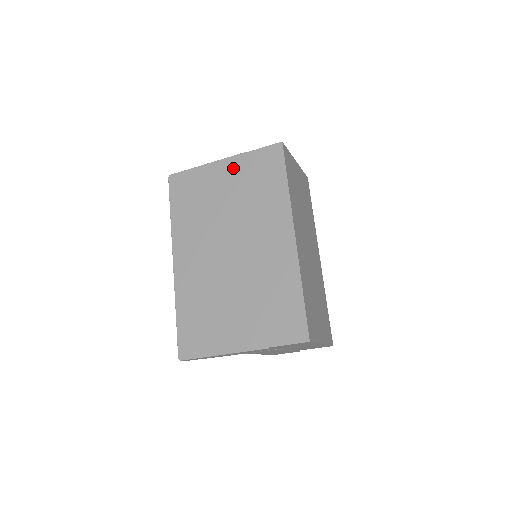
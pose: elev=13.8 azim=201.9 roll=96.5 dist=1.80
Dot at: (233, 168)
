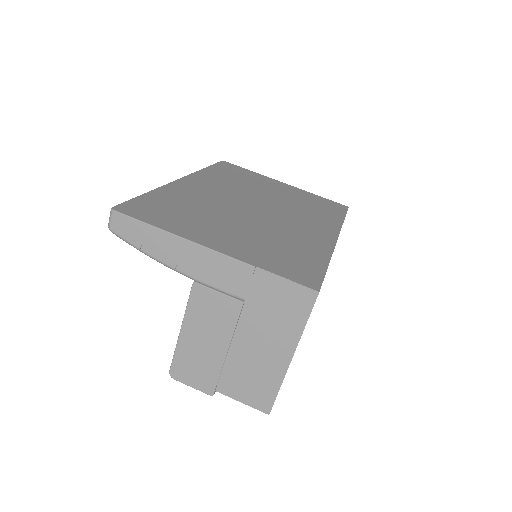
Dot at: (292, 189)
